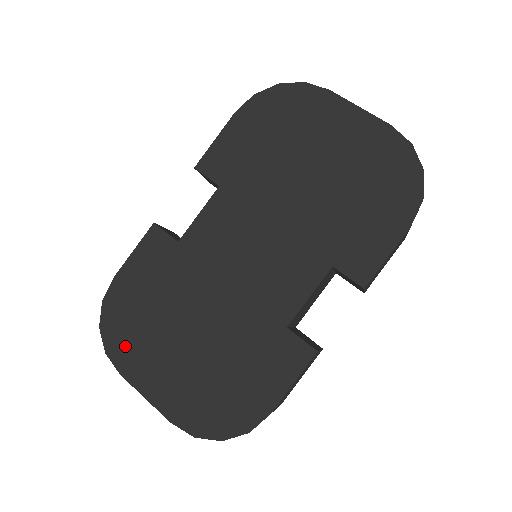
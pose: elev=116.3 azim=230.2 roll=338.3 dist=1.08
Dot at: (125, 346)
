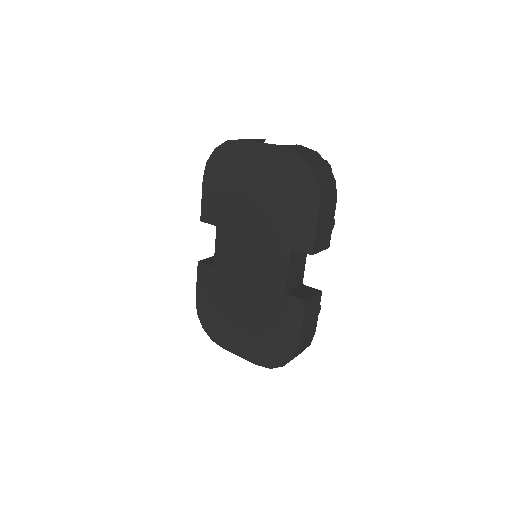
Dot at: (218, 333)
